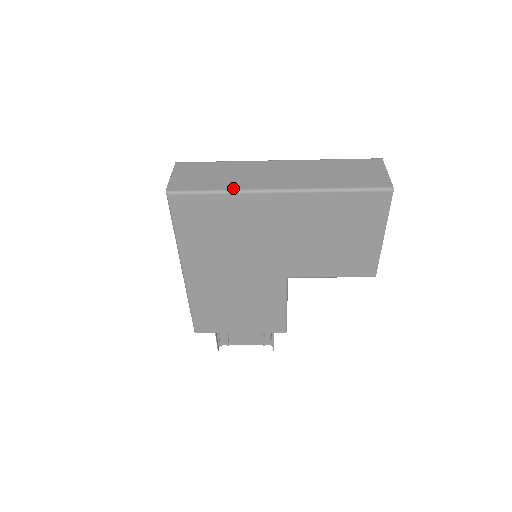
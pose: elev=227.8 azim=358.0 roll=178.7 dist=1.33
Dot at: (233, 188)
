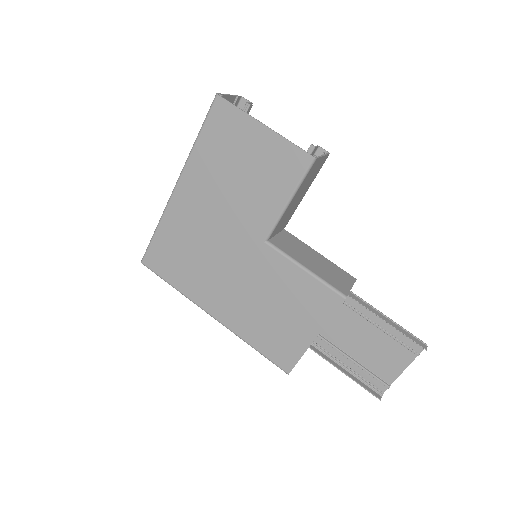
Dot at: (161, 218)
